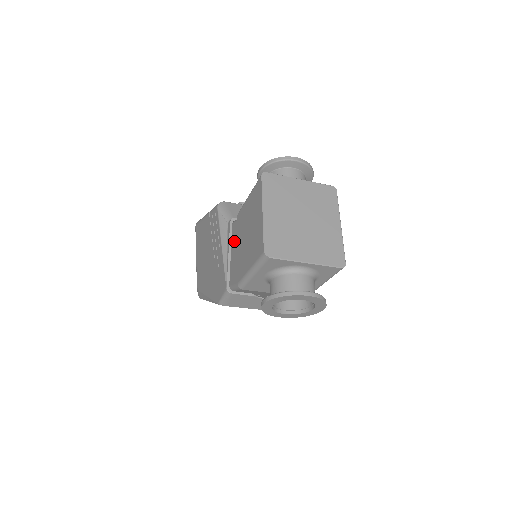
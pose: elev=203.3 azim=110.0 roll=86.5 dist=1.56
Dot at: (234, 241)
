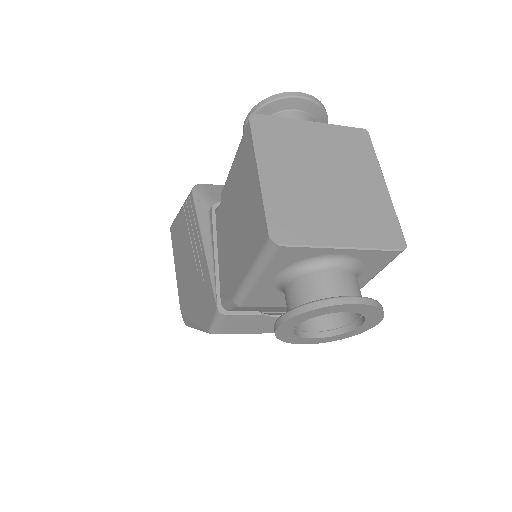
Dot at: (220, 235)
